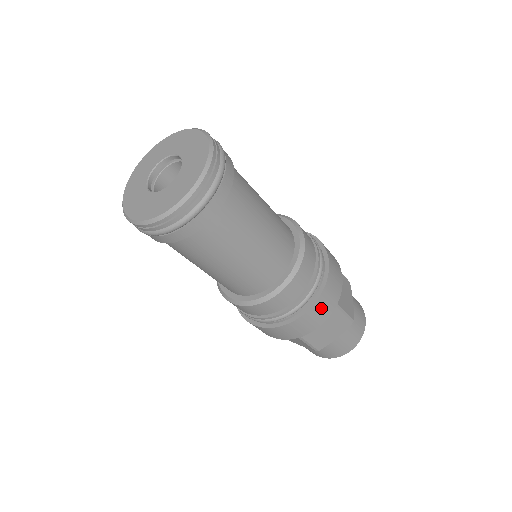
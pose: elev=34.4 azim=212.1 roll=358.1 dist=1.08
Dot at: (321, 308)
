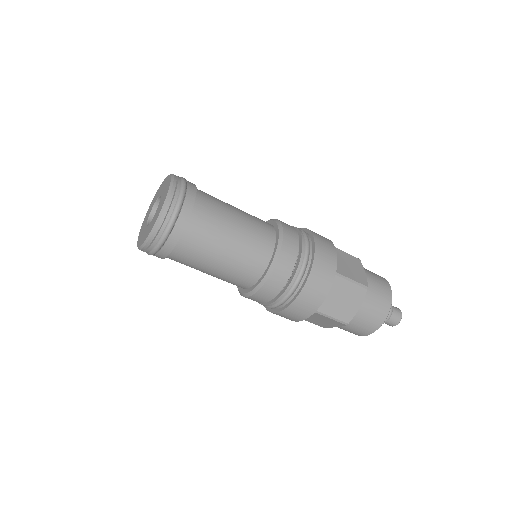
Dot at: (292, 314)
